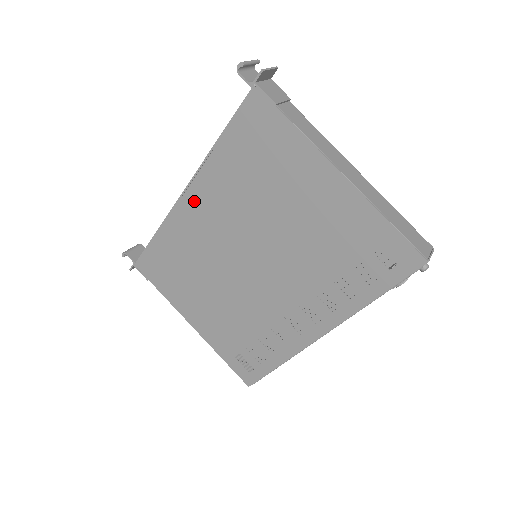
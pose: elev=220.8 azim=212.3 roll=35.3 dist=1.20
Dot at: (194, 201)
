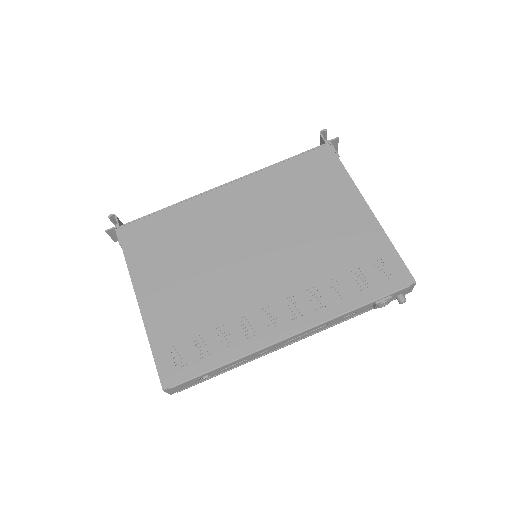
Dot at: (231, 193)
